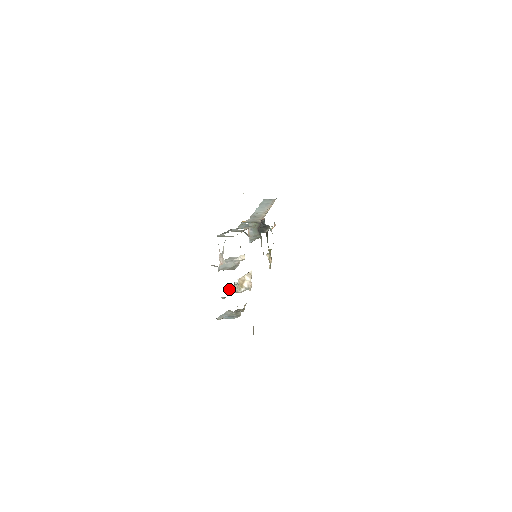
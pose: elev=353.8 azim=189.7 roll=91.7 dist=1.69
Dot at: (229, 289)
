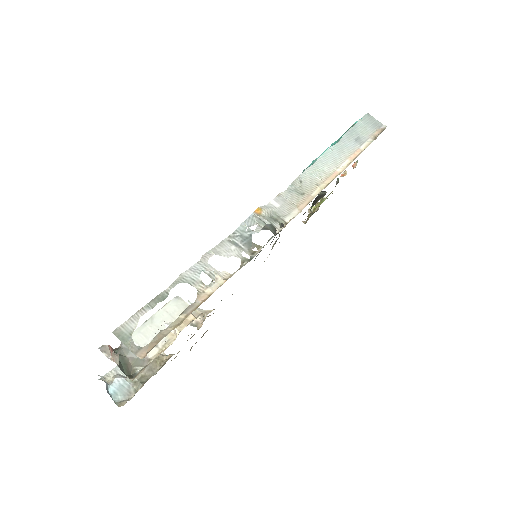
Dot at: occluded
